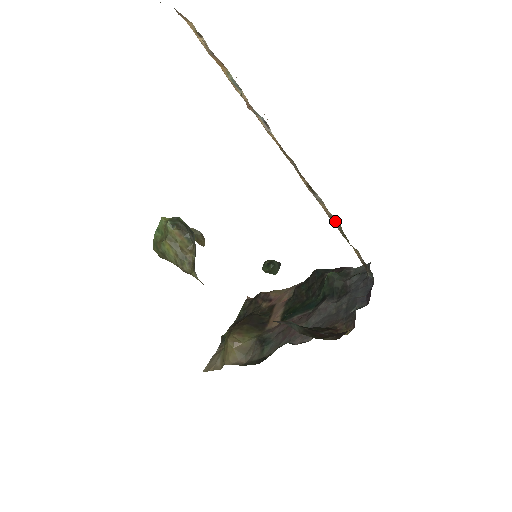
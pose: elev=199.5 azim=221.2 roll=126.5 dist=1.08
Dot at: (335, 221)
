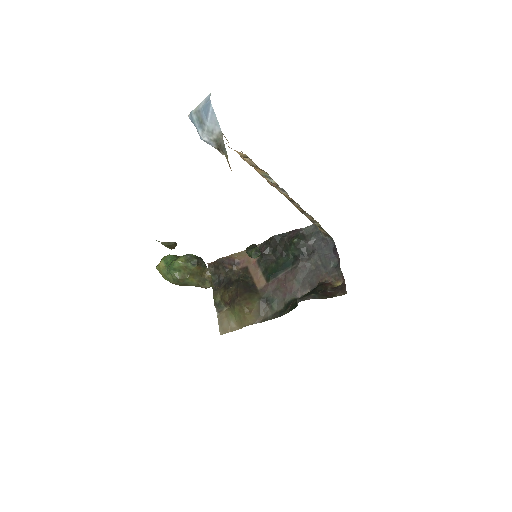
Dot at: (315, 222)
